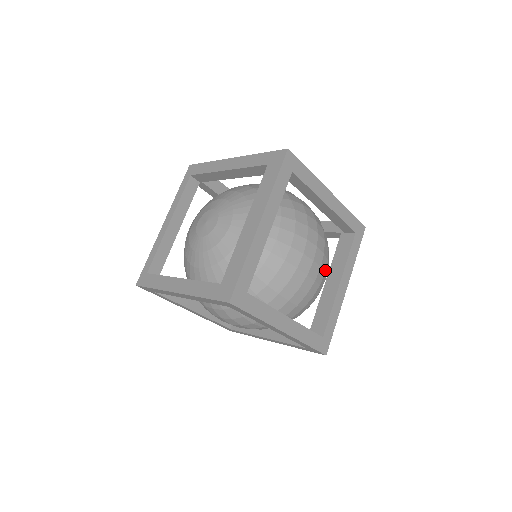
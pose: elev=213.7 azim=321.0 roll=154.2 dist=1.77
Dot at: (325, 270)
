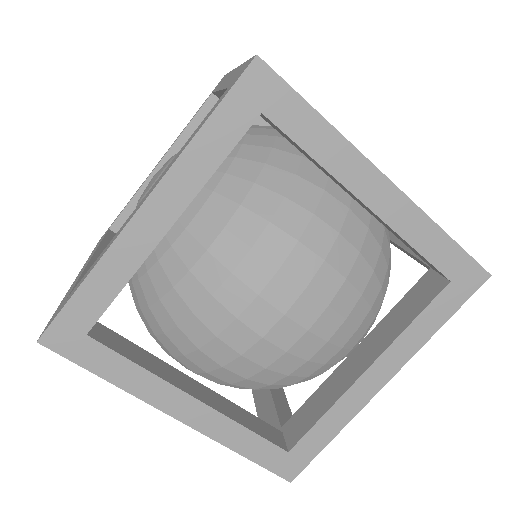
Dot at: (330, 336)
